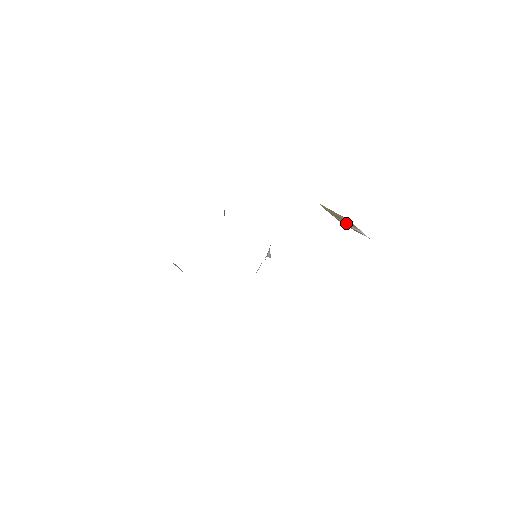
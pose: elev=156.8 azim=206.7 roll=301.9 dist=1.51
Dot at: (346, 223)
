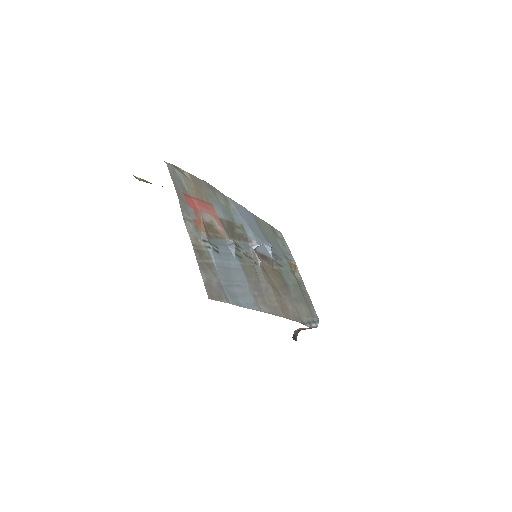
Dot at: occluded
